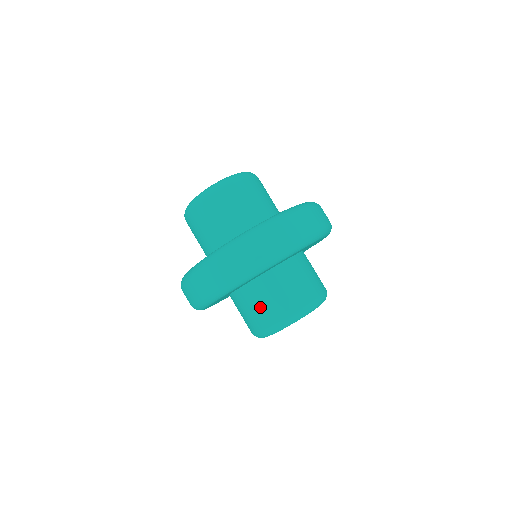
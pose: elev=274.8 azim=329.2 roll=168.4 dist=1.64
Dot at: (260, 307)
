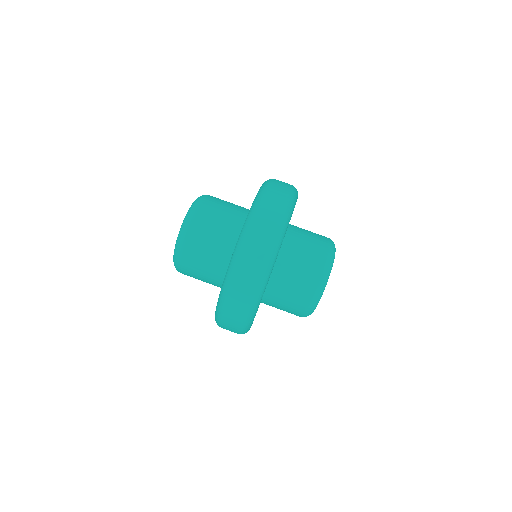
Dot at: (284, 309)
